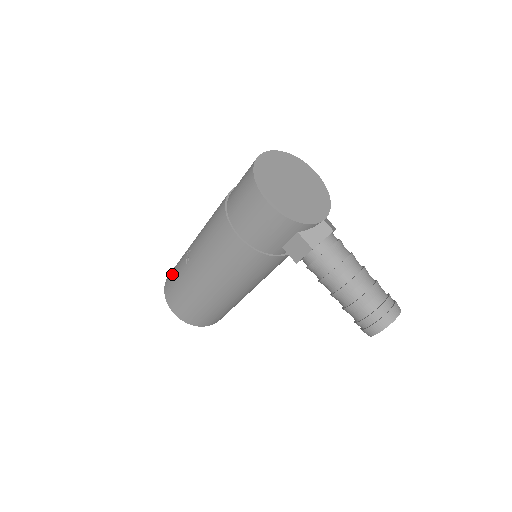
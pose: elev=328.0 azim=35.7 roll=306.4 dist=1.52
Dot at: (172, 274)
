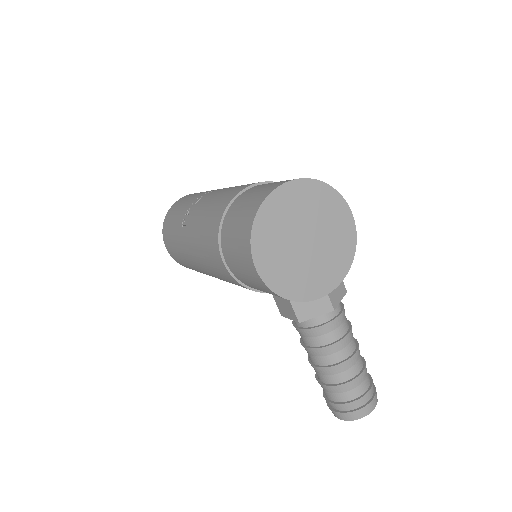
Dot at: (172, 214)
